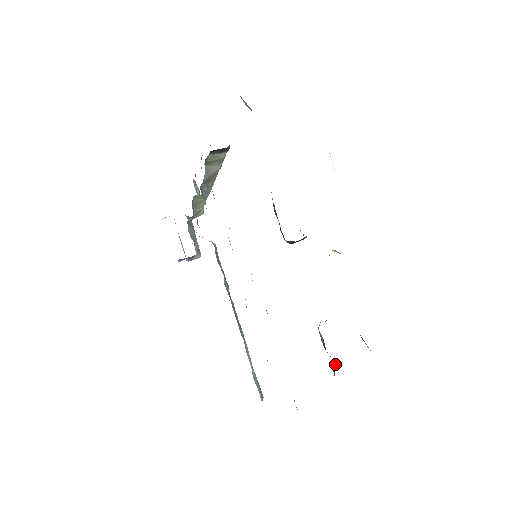
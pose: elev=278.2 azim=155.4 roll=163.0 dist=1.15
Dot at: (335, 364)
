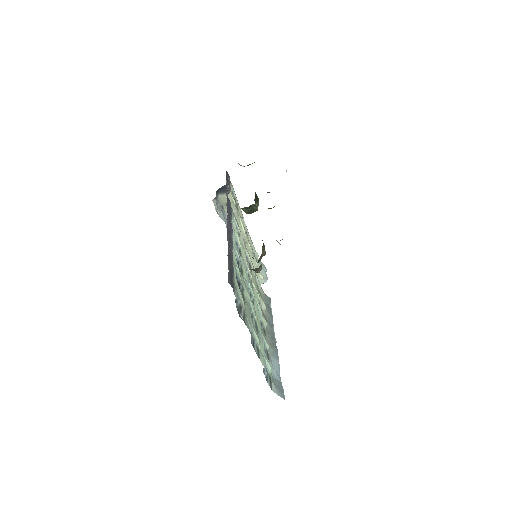
Dot at: occluded
